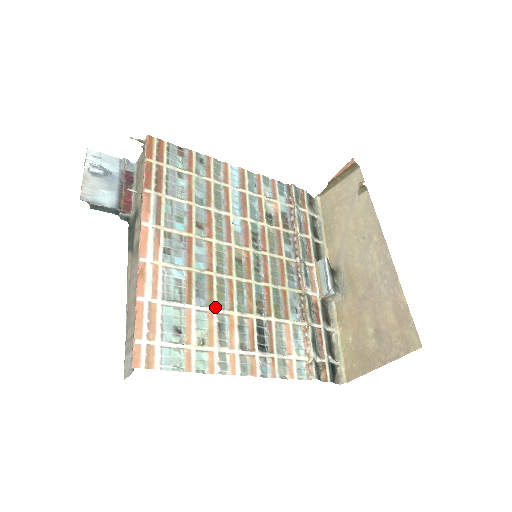
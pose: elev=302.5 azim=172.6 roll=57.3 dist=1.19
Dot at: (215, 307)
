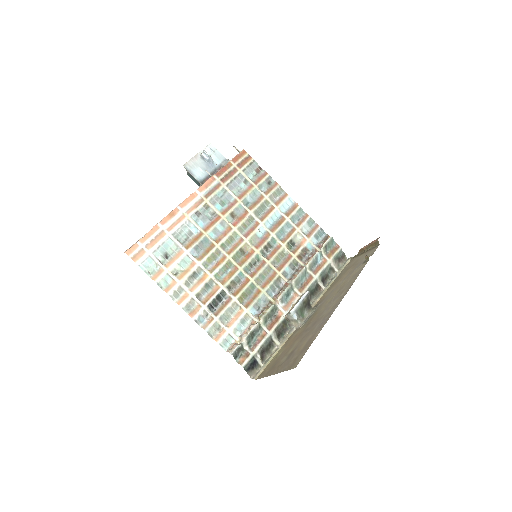
Dot at: (201, 262)
